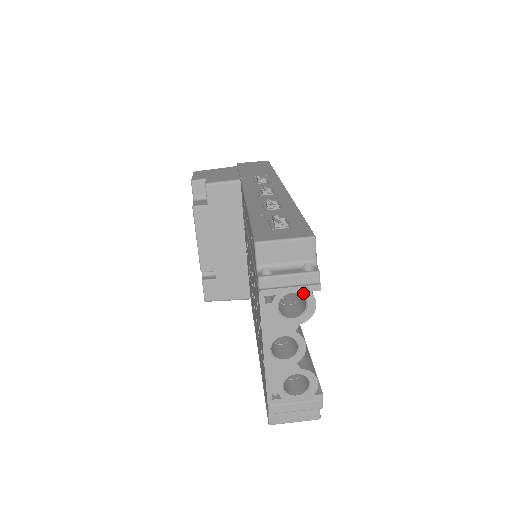
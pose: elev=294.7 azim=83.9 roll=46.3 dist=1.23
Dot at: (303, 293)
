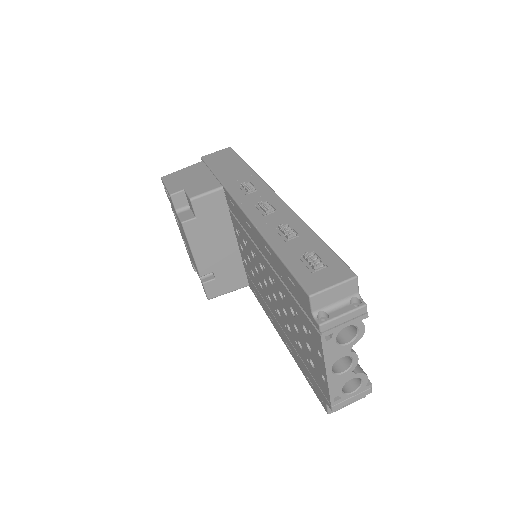
Dot at: (355, 324)
